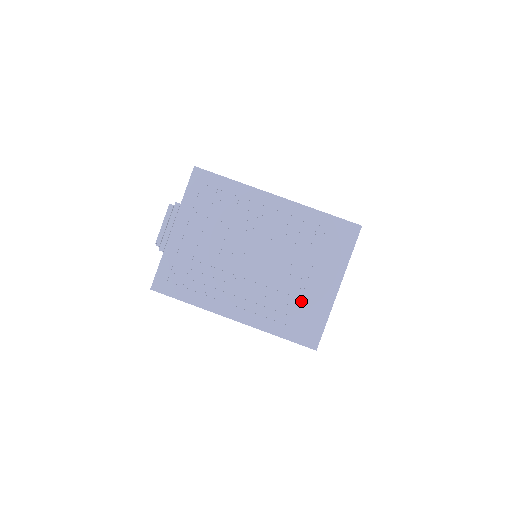
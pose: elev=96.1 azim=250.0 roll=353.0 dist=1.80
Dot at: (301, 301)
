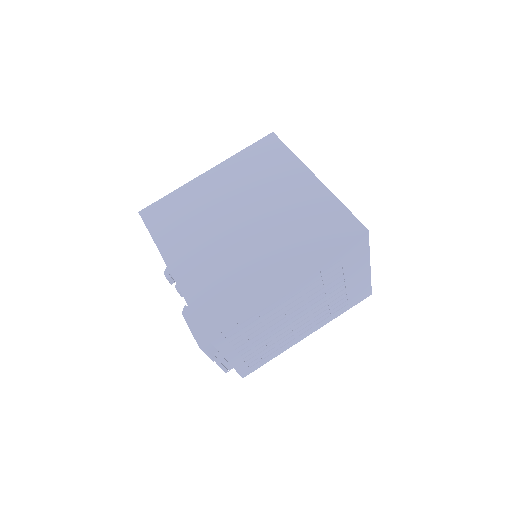
Dot at: (347, 293)
